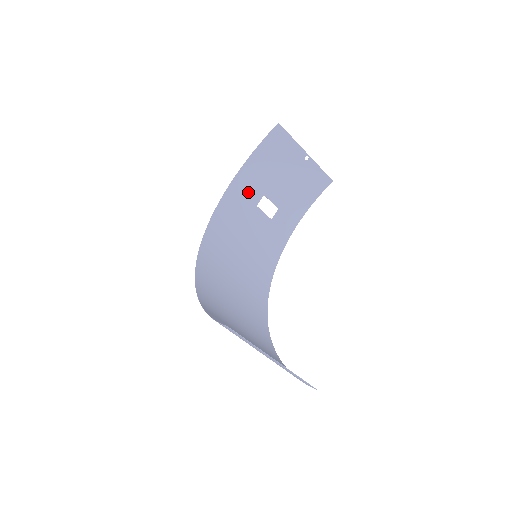
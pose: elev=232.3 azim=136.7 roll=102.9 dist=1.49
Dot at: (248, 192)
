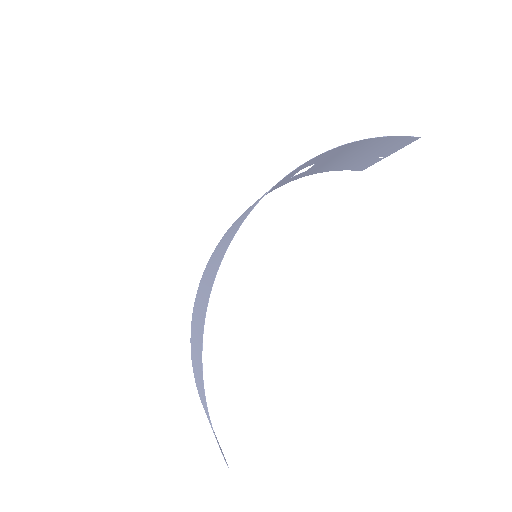
Dot at: (313, 161)
